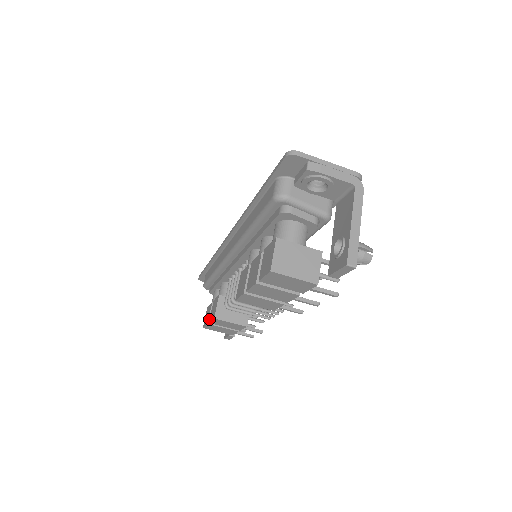
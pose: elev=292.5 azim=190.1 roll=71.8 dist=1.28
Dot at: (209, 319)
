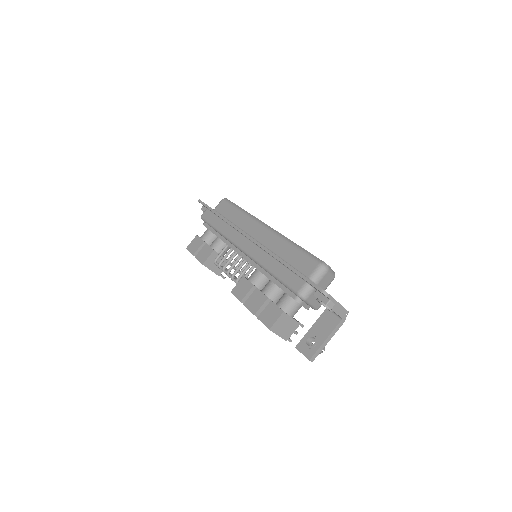
Dot at: (196, 255)
